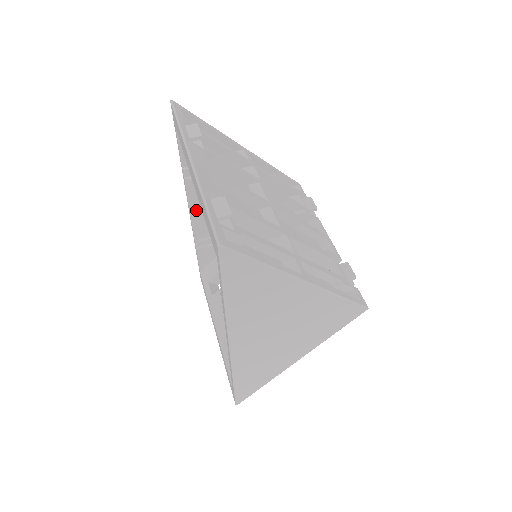
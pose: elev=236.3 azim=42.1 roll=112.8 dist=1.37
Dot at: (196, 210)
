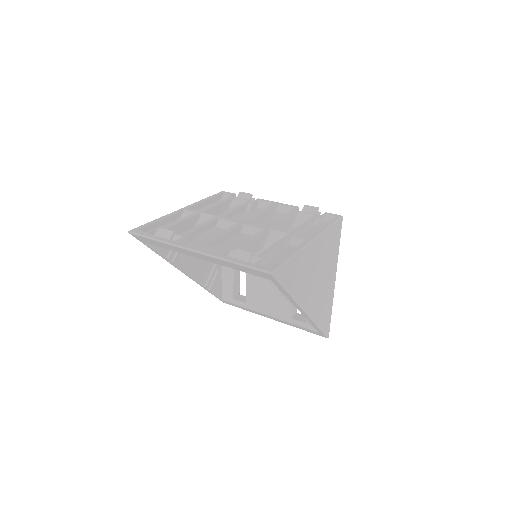
Dot at: (191, 270)
